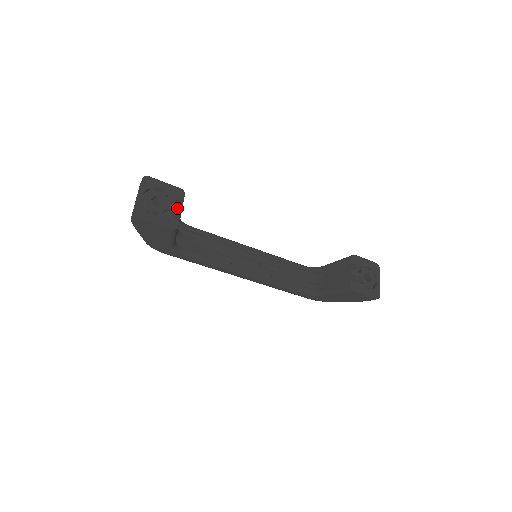
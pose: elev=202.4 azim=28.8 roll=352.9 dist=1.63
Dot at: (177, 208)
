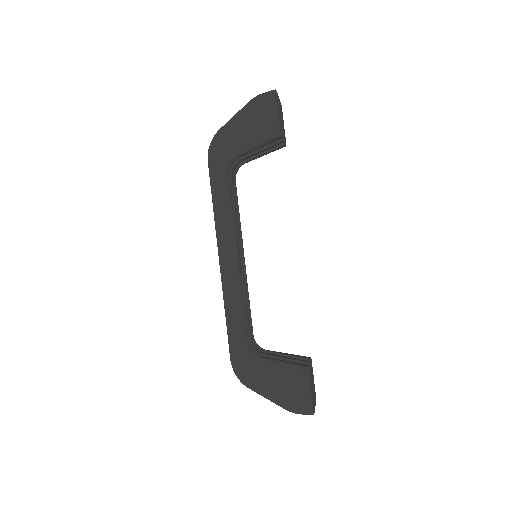
Dot at: (283, 137)
